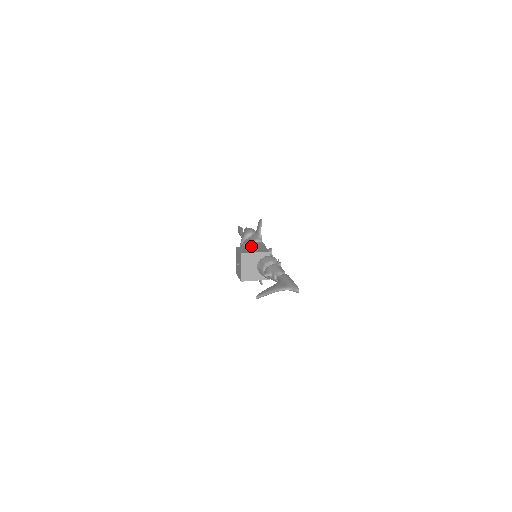
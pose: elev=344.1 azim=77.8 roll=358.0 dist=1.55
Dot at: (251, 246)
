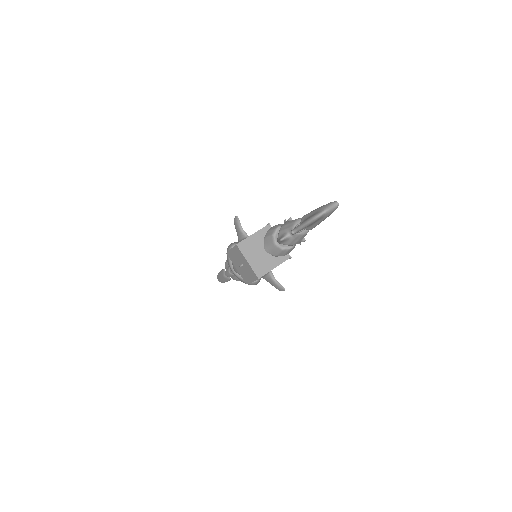
Dot at: occluded
